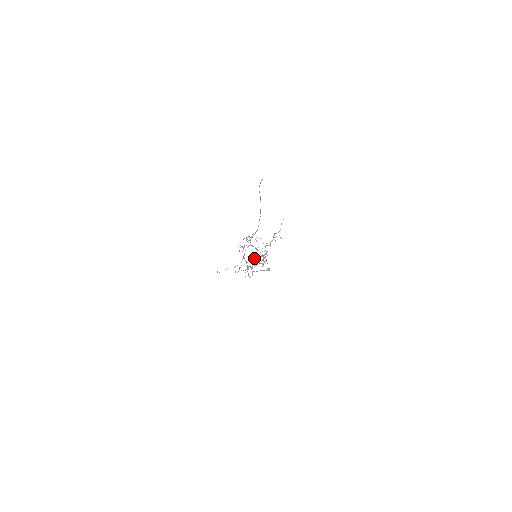
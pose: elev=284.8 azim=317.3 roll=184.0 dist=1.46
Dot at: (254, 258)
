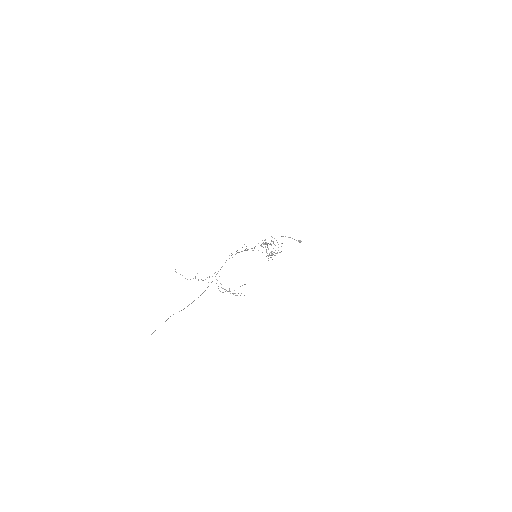
Dot at: occluded
